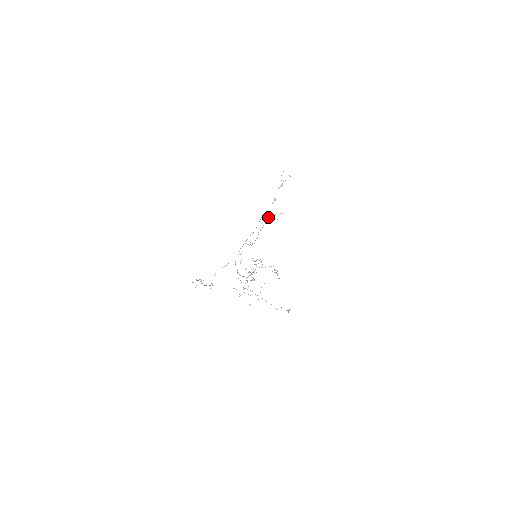
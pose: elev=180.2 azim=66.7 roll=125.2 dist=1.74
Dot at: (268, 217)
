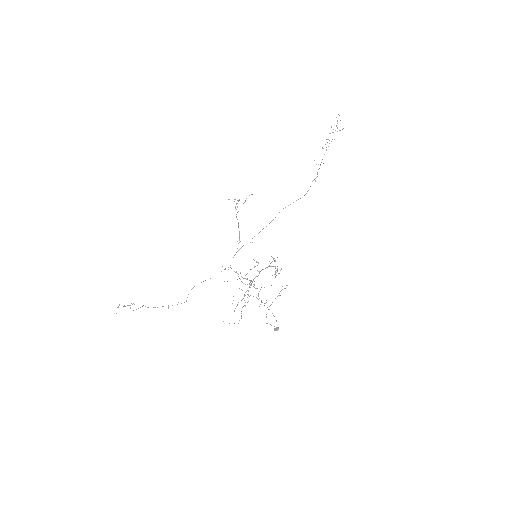
Dot at: occluded
